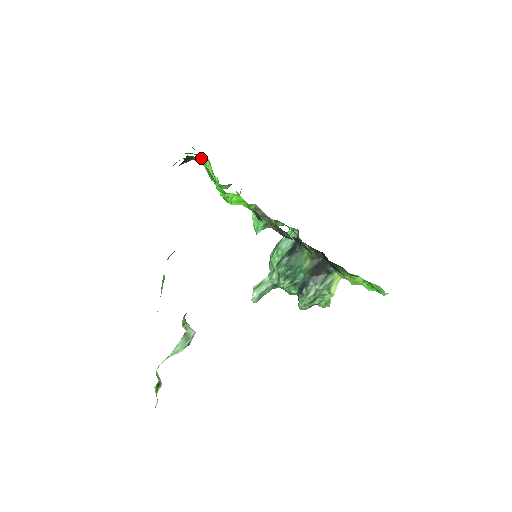
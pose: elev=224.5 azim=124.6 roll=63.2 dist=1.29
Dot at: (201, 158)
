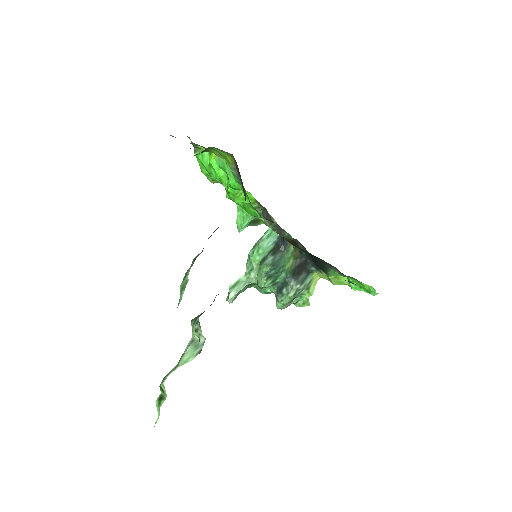
Dot at: (197, 149)
